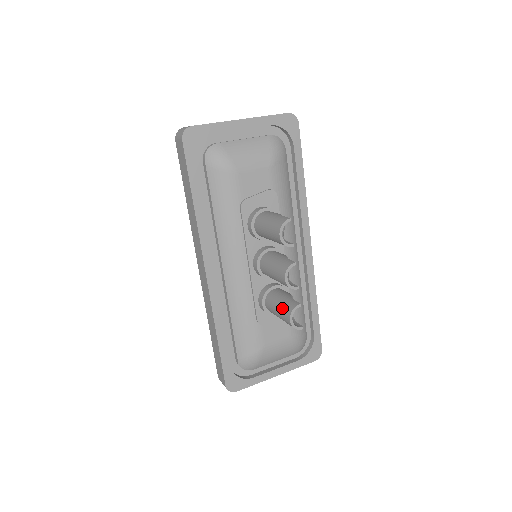
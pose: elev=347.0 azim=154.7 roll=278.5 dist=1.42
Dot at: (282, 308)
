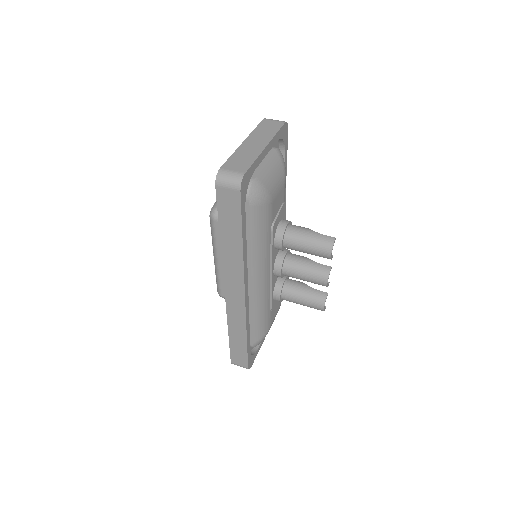
Dot at: (311, 300)
